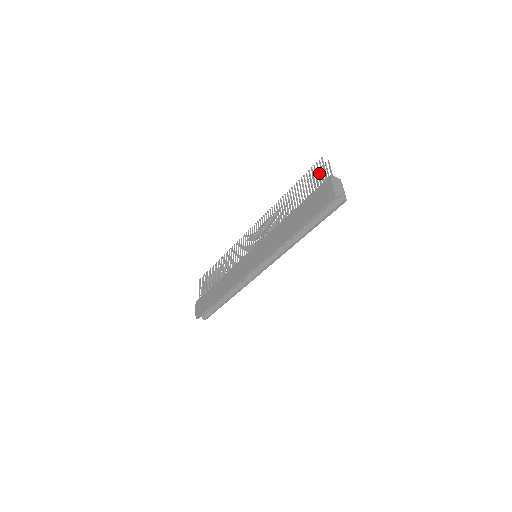
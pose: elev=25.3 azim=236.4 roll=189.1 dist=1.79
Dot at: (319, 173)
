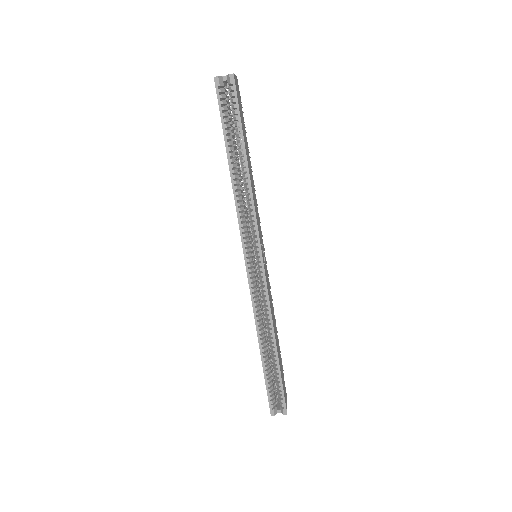
Dot at: occluded
